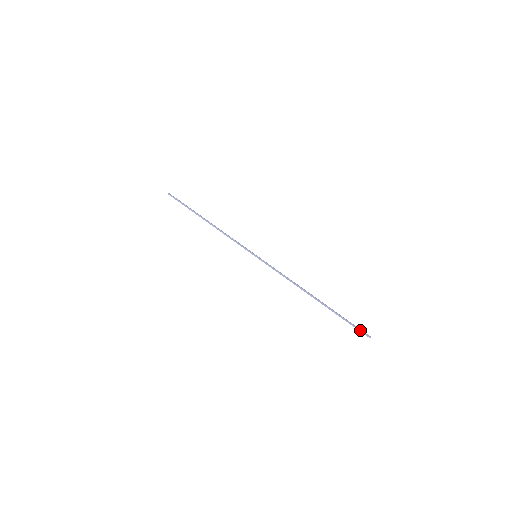
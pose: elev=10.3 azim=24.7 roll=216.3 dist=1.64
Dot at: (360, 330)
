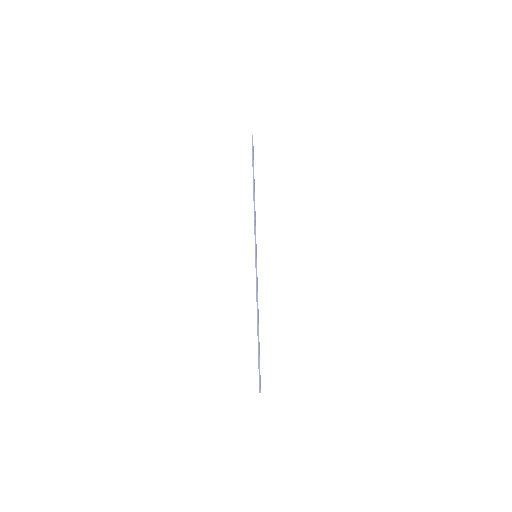
Dot at: (260, 382)
